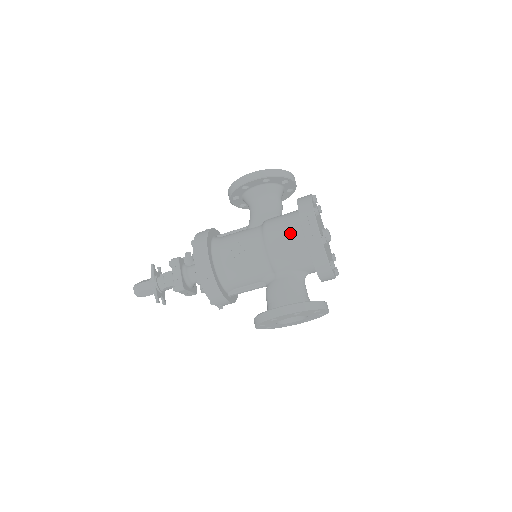
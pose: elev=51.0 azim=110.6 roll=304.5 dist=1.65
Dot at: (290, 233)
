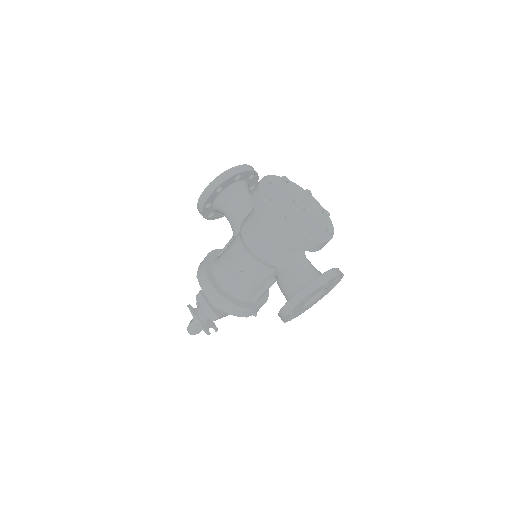
Dot at: (261, 229)
